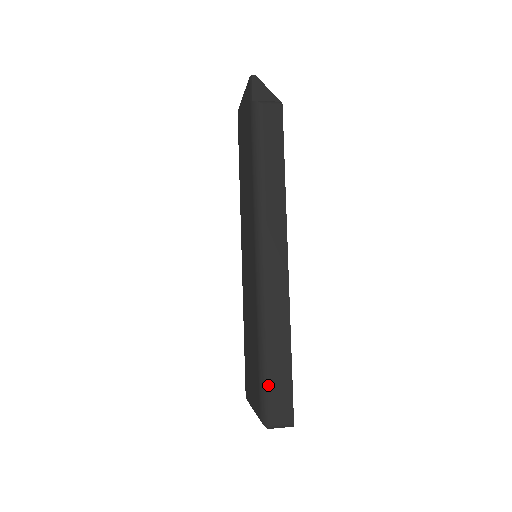
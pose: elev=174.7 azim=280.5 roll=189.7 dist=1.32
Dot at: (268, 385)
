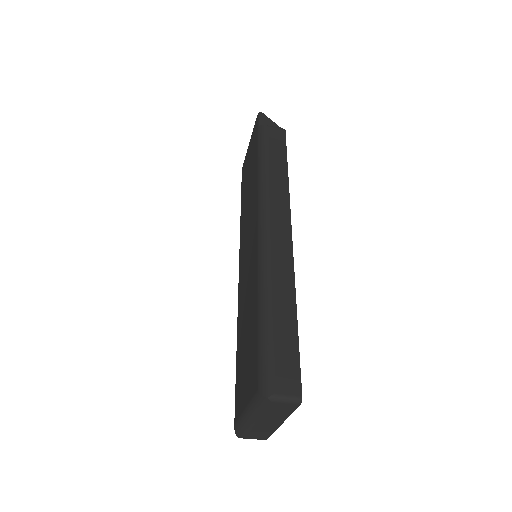
Dot at: (270, 346)
